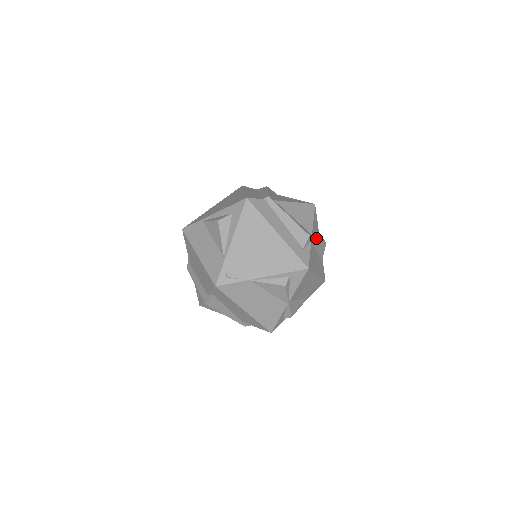
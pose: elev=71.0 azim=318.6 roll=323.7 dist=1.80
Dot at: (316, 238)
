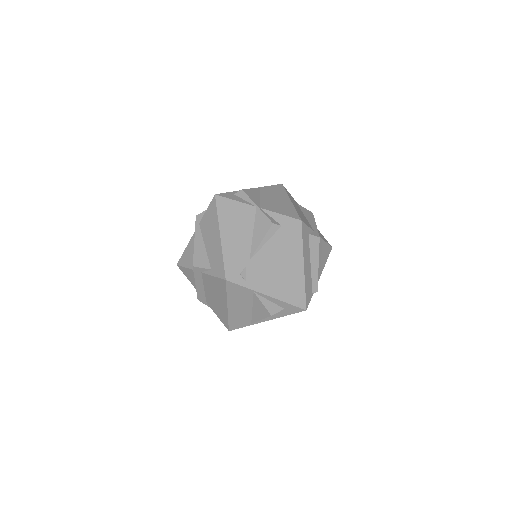
Dot at: occluded
